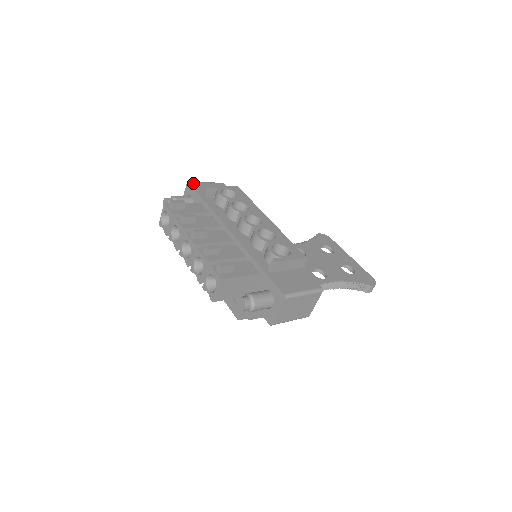
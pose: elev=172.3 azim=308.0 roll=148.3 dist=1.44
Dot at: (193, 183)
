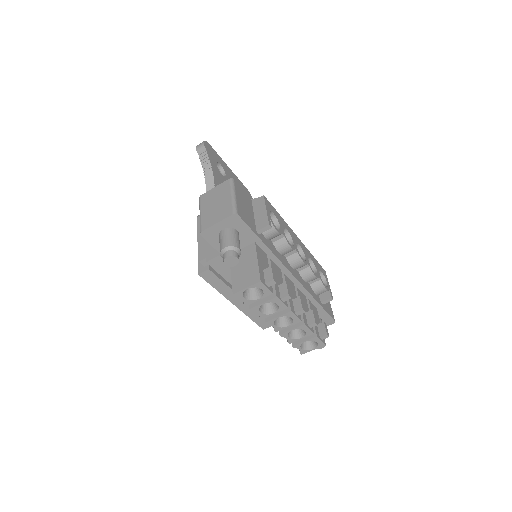
Dot at: (239, 213)
